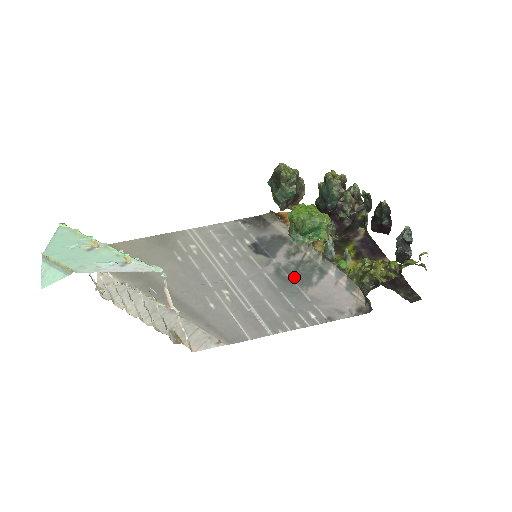
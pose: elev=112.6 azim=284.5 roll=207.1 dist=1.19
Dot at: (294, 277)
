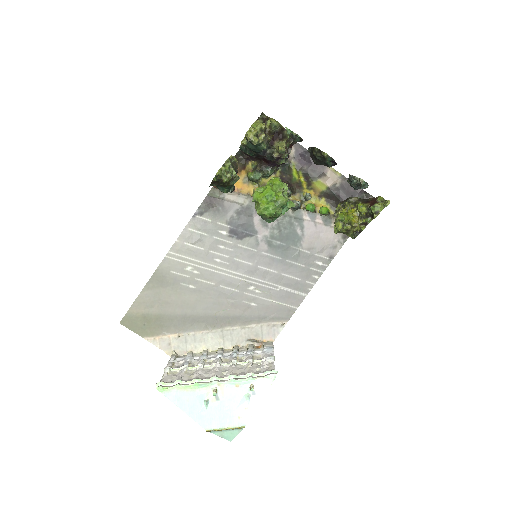
Dot at: (285, 241)
